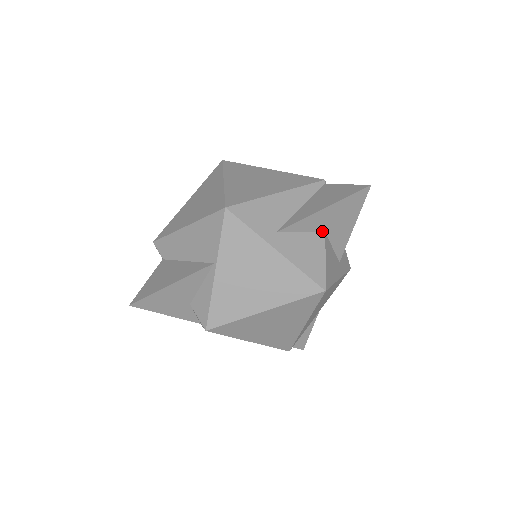
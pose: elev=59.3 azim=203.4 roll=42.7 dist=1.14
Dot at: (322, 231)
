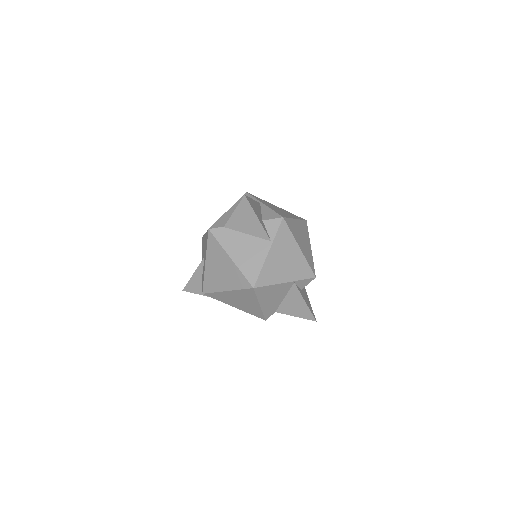
Dot at: occluded
